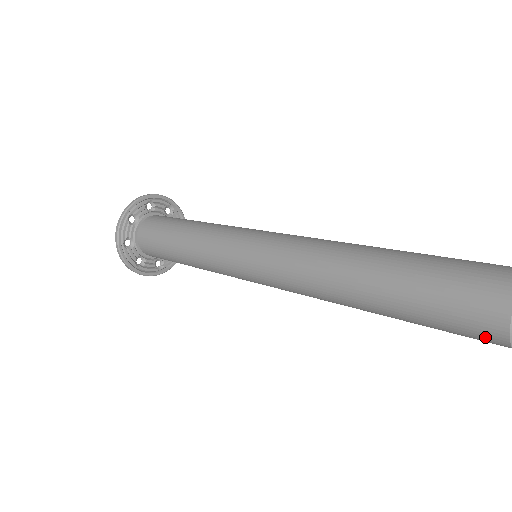
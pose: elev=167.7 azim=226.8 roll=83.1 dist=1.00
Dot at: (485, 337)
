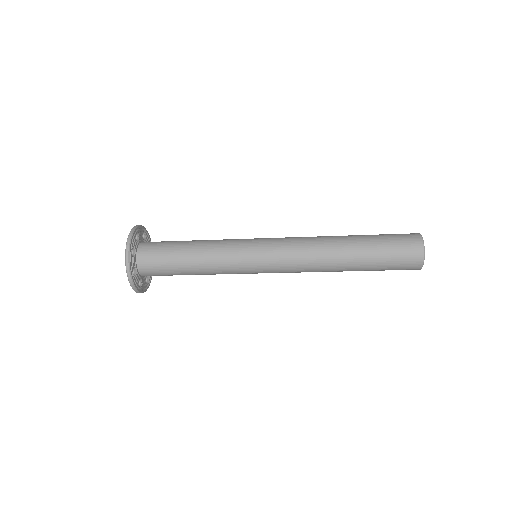
Dot at: (412, 244)
